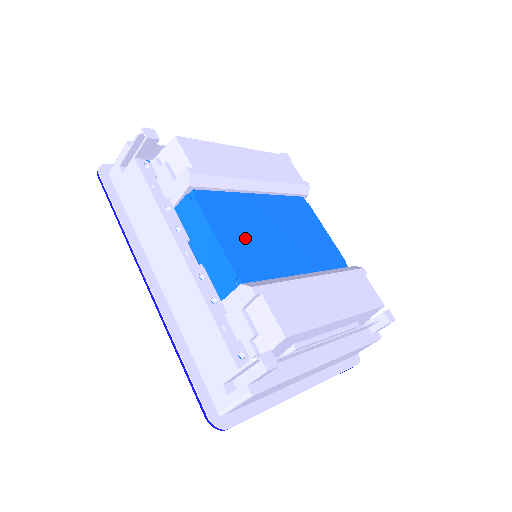
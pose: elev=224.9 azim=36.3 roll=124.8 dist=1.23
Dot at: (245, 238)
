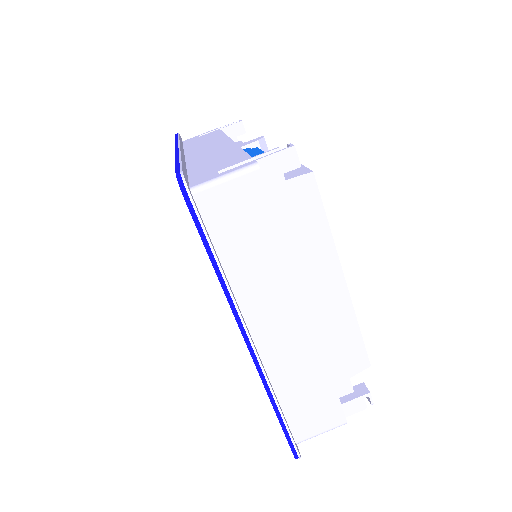
Dot at: occluded
